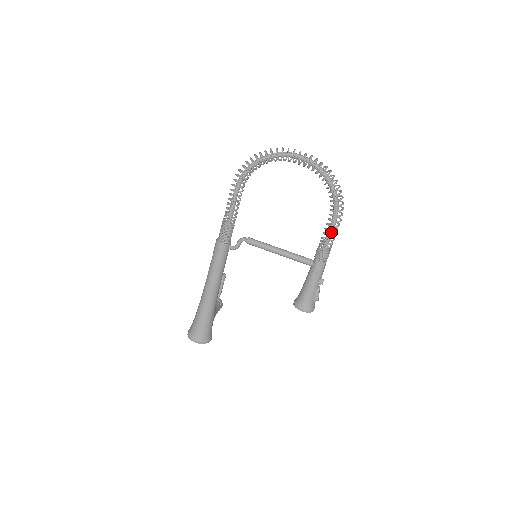
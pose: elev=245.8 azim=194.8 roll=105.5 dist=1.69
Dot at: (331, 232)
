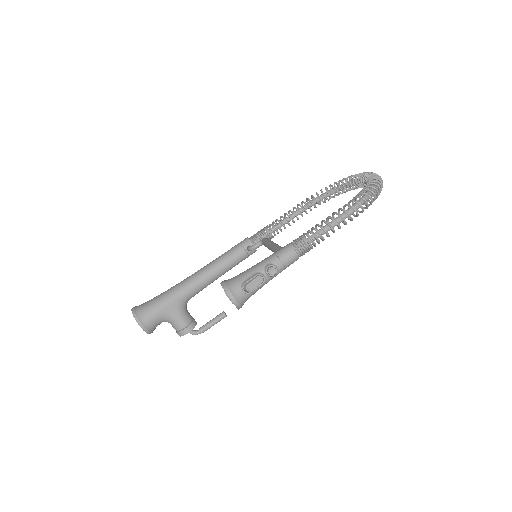
Dot at: (329, 223)
